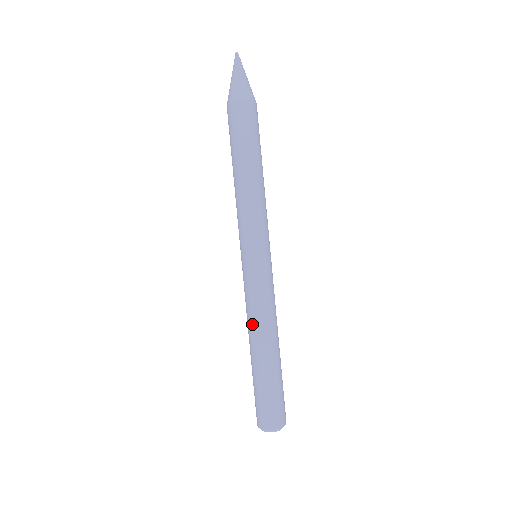
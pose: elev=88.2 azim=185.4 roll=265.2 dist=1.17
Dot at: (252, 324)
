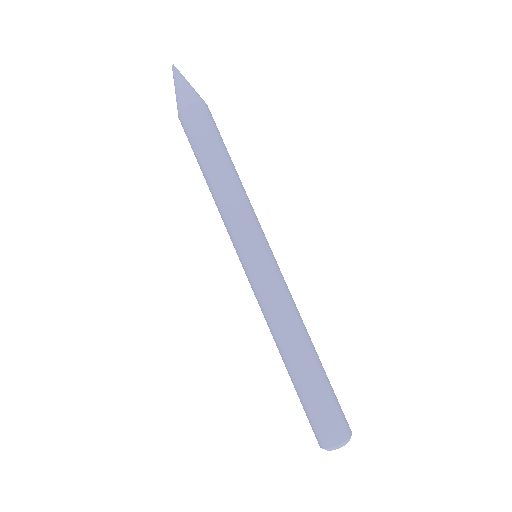
Dot at: (272, 330)
